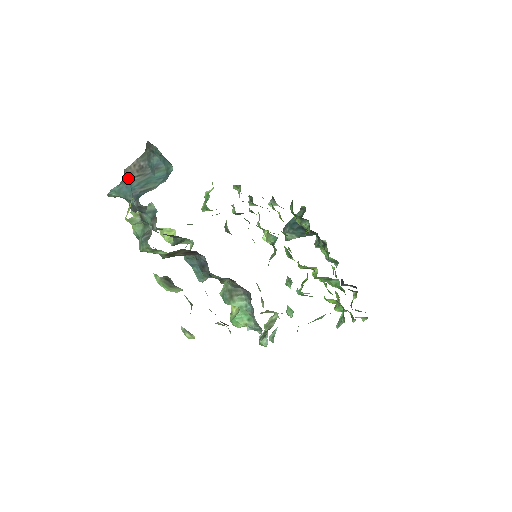
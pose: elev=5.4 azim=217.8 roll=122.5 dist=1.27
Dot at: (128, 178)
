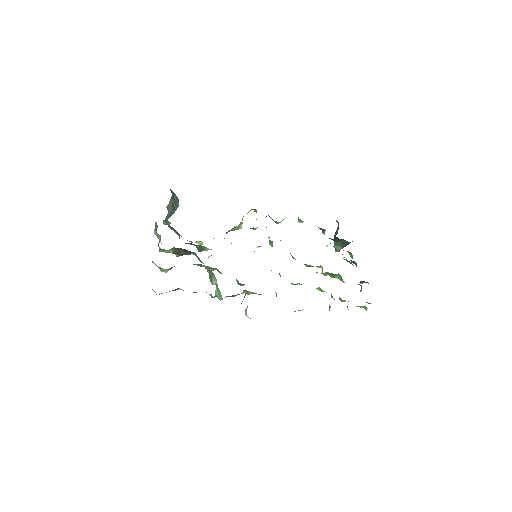
Dot at: (168, 212)
